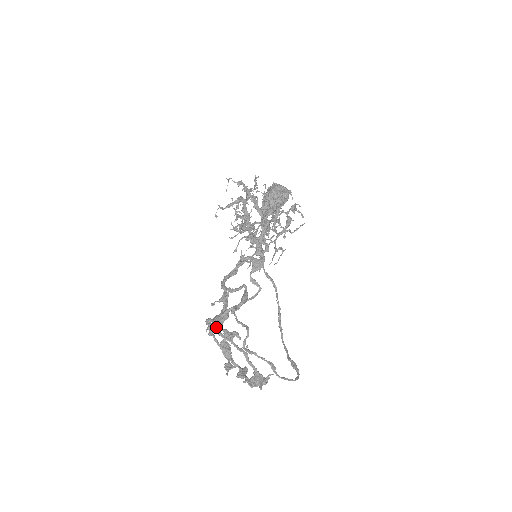
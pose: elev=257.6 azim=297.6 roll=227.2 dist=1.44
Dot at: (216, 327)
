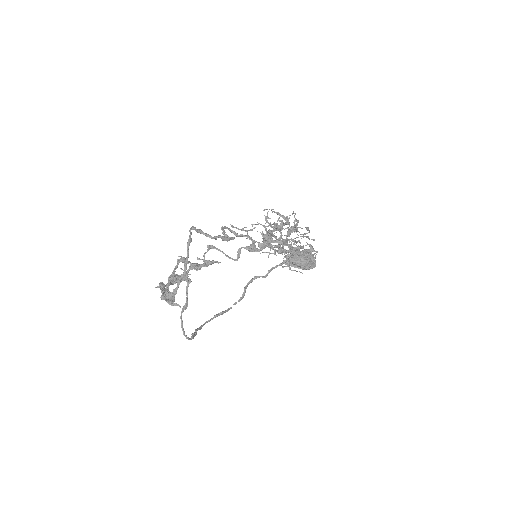
Dot at: occluded
